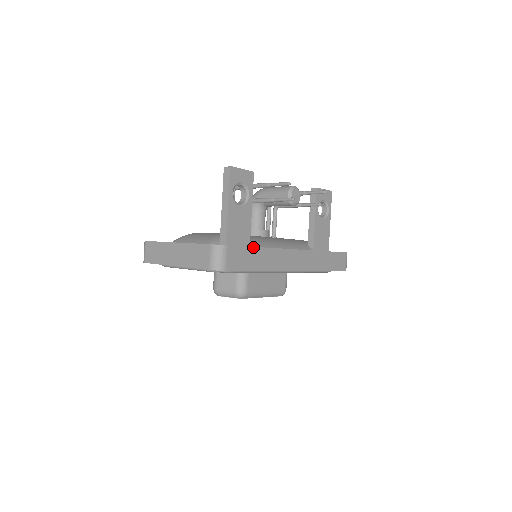
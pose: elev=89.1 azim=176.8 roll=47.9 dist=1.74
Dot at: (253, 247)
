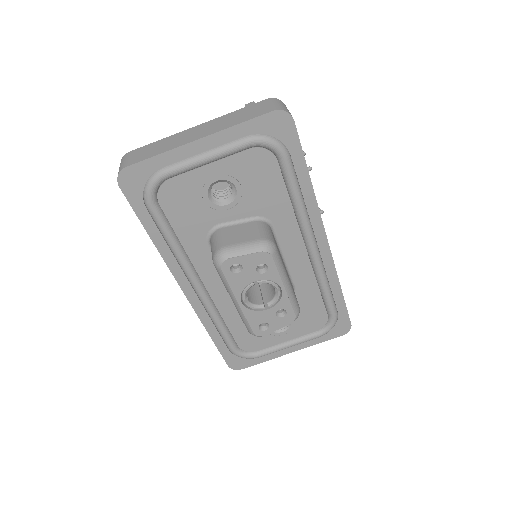
Dot at: occluded
